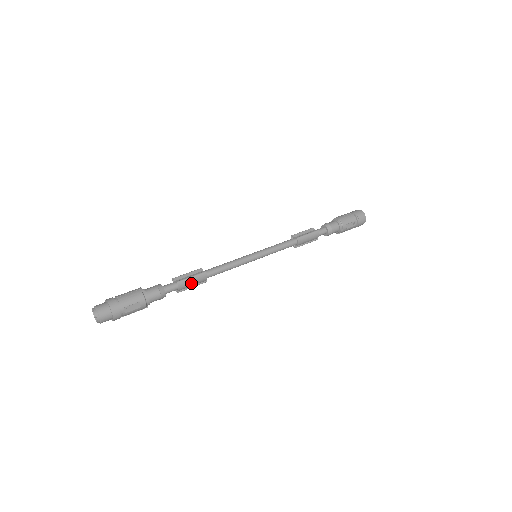
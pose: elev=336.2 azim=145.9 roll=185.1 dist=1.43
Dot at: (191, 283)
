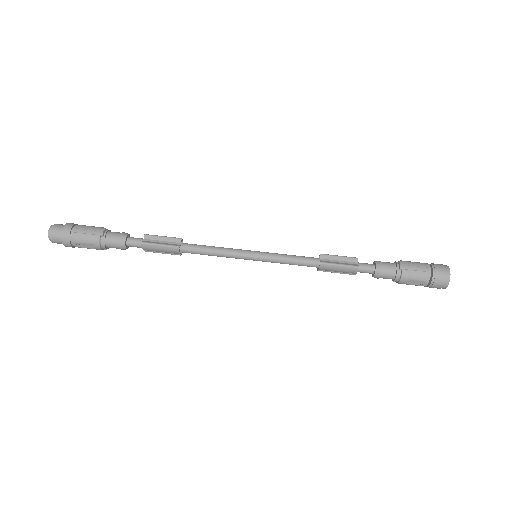
Dot at: (159, 250)
